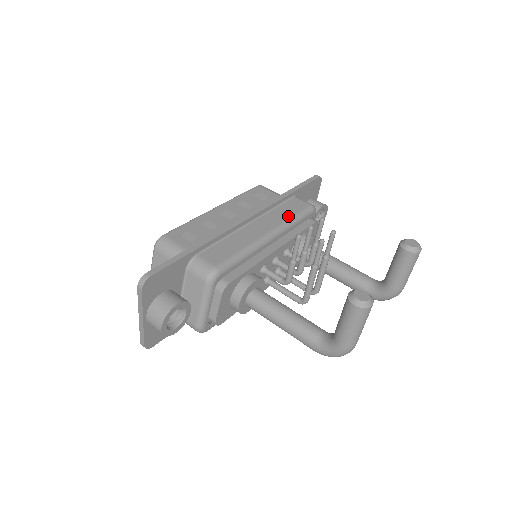
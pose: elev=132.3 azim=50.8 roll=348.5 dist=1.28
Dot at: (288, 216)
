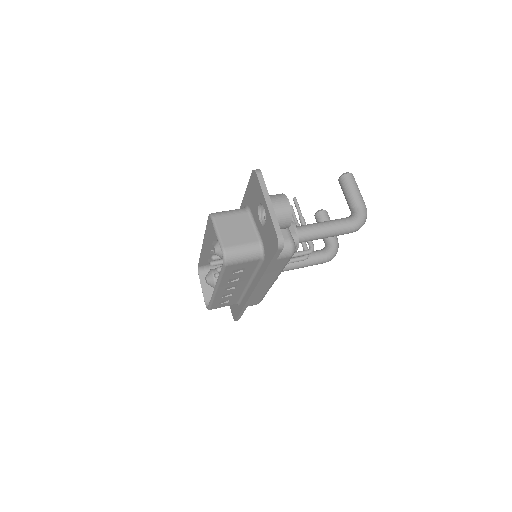
Dot at: occluded
